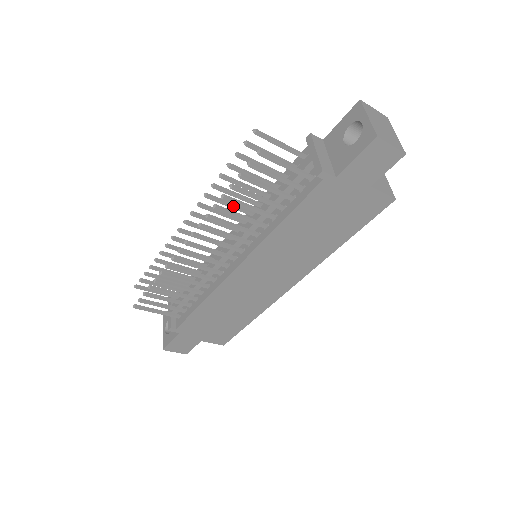
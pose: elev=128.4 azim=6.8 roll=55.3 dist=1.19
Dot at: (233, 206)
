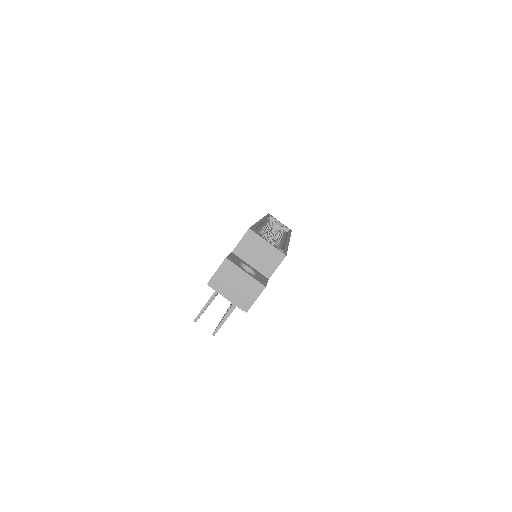
Dot at: occluded
